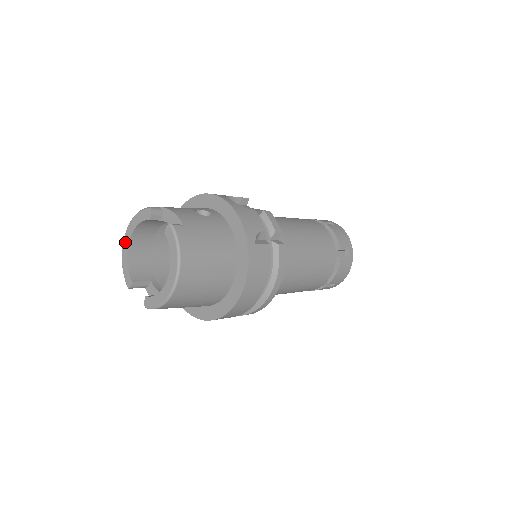
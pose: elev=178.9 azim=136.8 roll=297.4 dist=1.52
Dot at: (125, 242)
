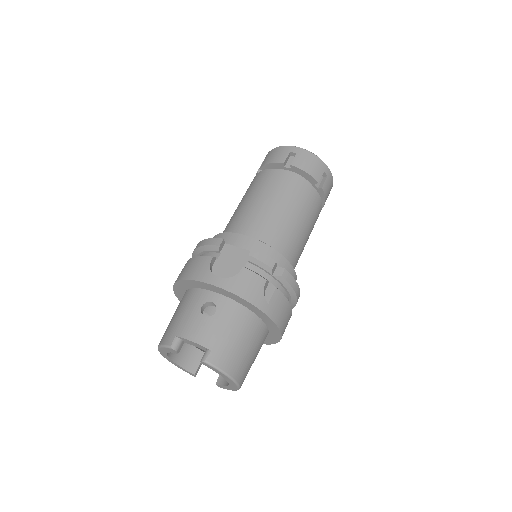
Dot at: (165, 357)
